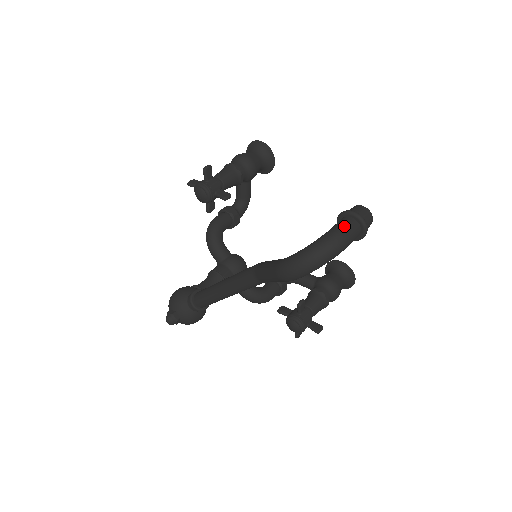
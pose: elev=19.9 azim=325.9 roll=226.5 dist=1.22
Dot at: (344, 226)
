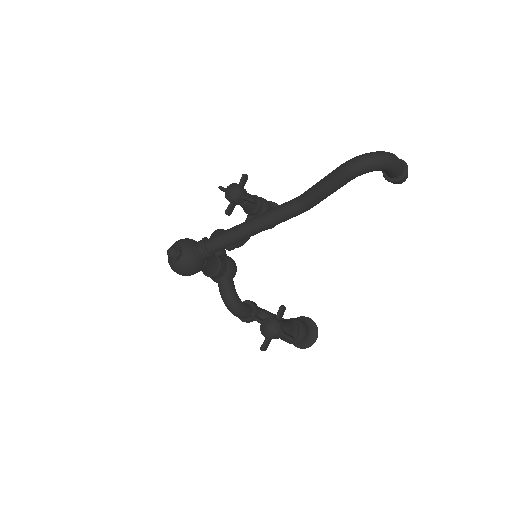
Dot at: occluded
